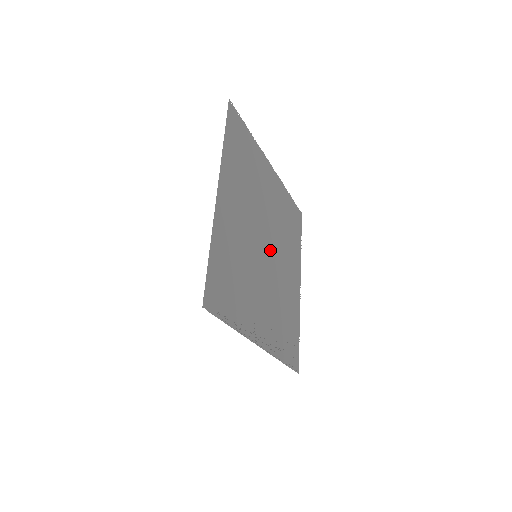
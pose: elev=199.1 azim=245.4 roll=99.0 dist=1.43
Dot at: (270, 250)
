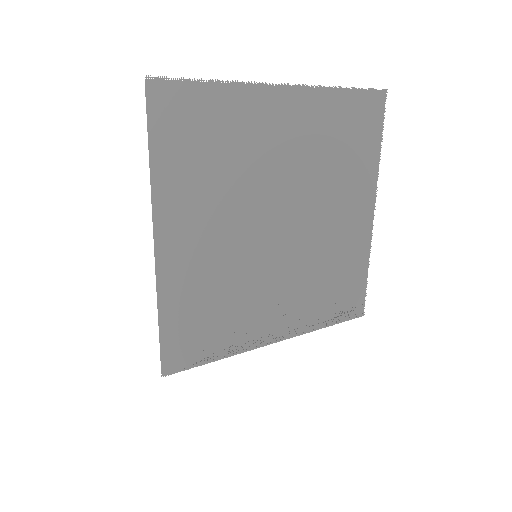
Dot at: (290, 222)
